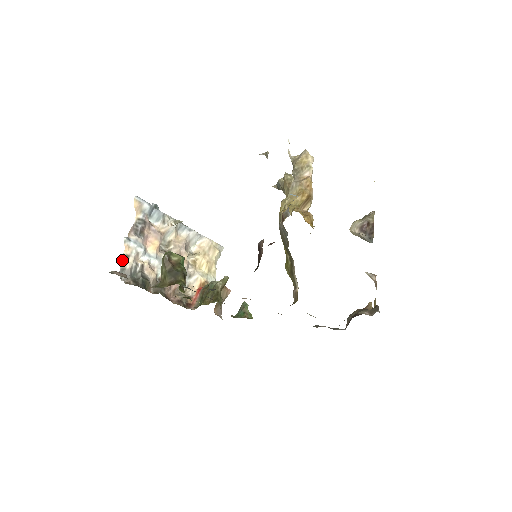
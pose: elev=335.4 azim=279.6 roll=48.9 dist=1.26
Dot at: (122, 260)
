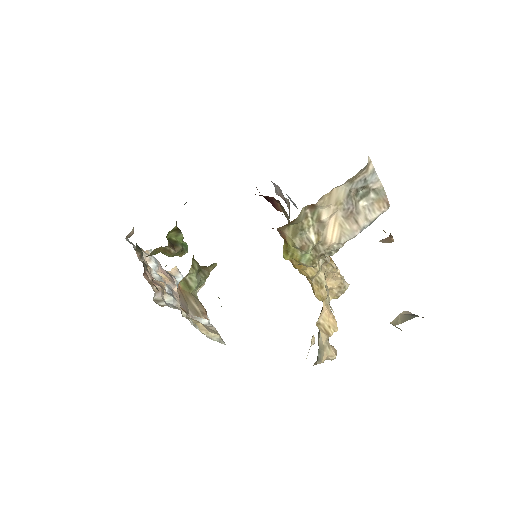
Dot at: occluded
